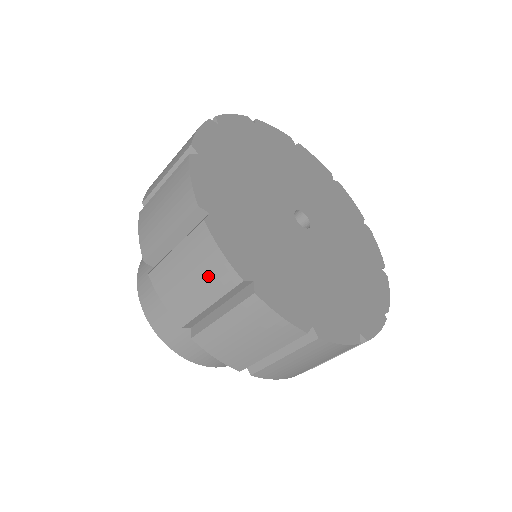
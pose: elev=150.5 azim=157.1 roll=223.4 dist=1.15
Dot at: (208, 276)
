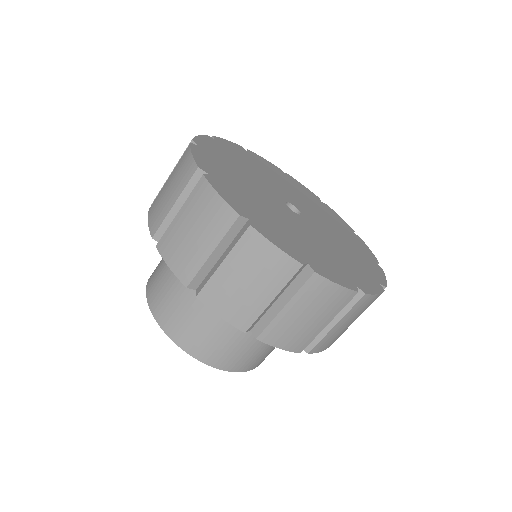
Dot at: (267, 274)
